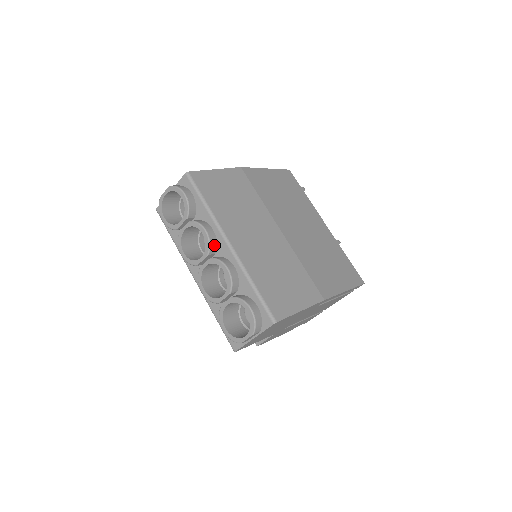
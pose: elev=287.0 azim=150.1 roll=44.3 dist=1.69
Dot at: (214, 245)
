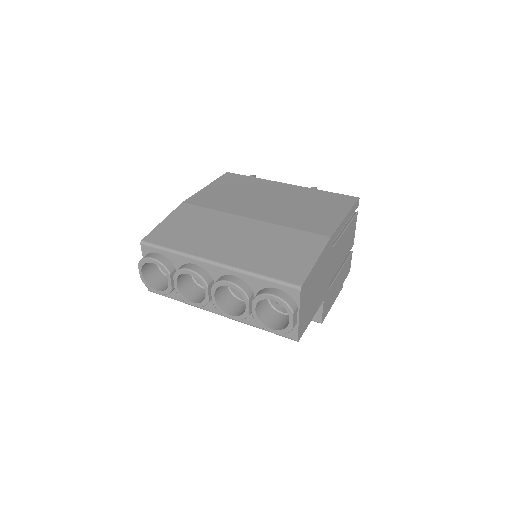
Dot at: (206, 275)
